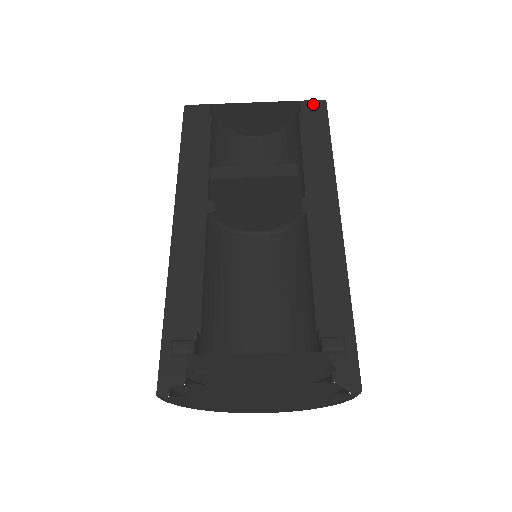
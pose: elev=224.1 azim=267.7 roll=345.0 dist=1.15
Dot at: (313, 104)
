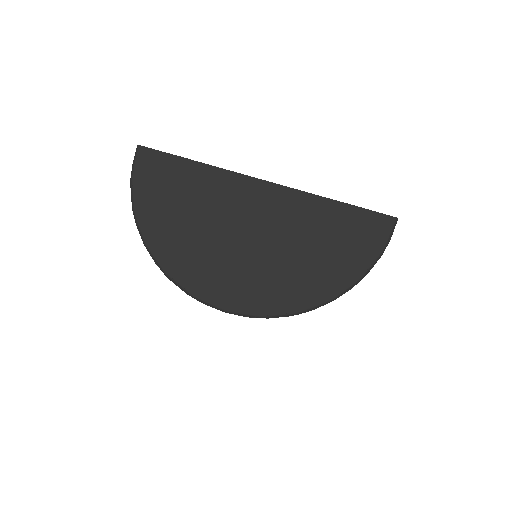
Dot at: occluded
